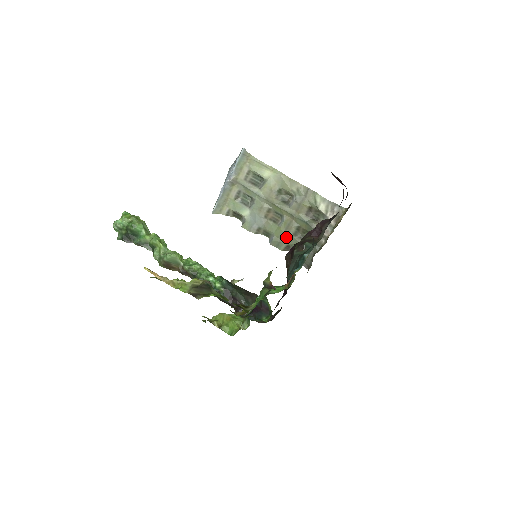
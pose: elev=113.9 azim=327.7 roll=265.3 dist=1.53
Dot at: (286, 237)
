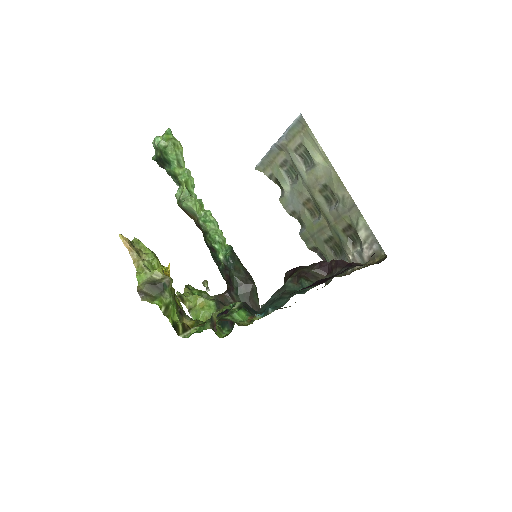
Dot at: (316, 239)
